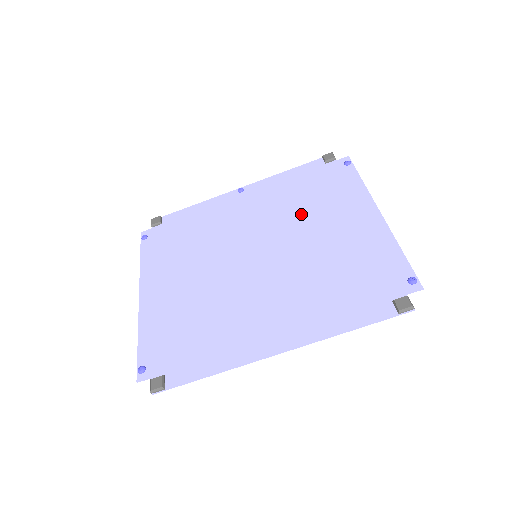
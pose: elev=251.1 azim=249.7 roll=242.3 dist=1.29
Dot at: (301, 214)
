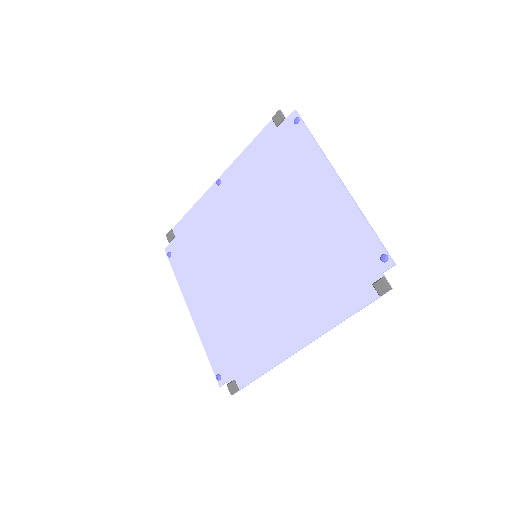
Dot at: (275, 200)
